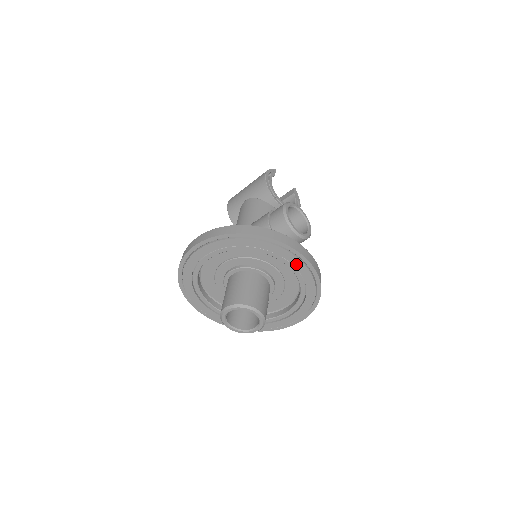
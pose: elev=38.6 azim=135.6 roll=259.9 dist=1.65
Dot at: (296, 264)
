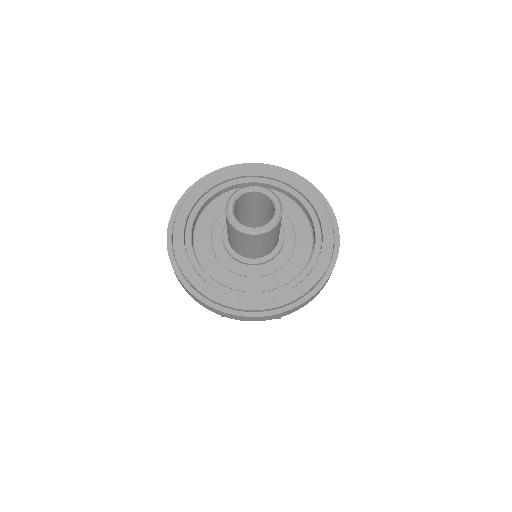
Dot at: (326, 240)
